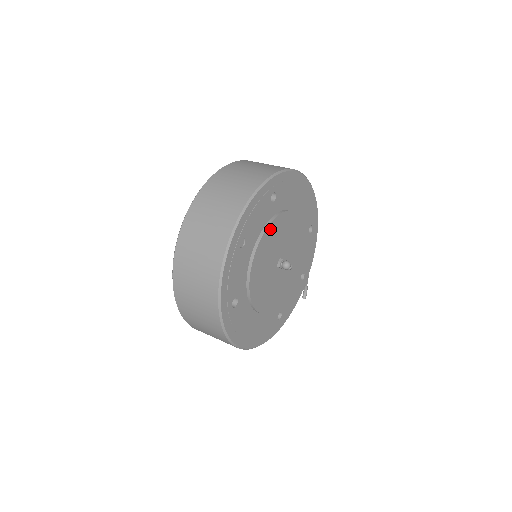
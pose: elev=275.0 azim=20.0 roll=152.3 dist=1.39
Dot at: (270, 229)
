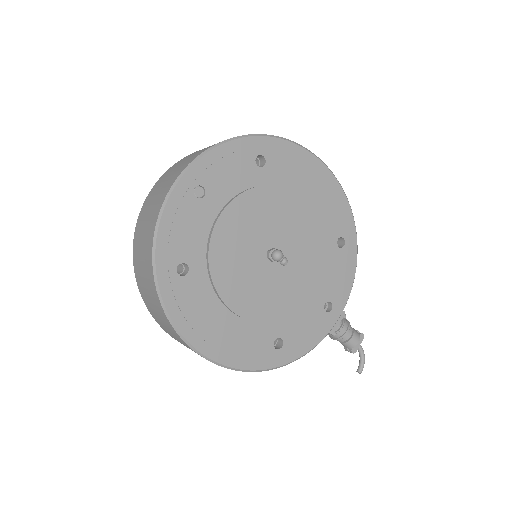
Dot at: (251, 196)
